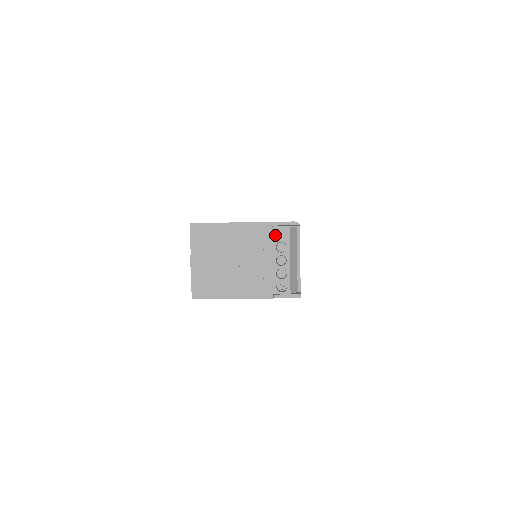
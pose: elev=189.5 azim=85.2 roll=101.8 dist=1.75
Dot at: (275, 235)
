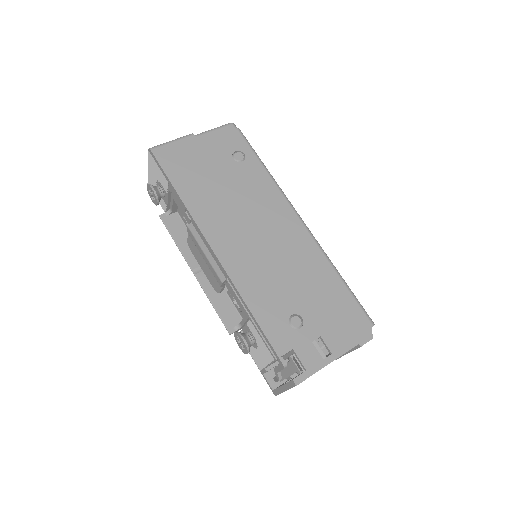
Dot at: occluded
